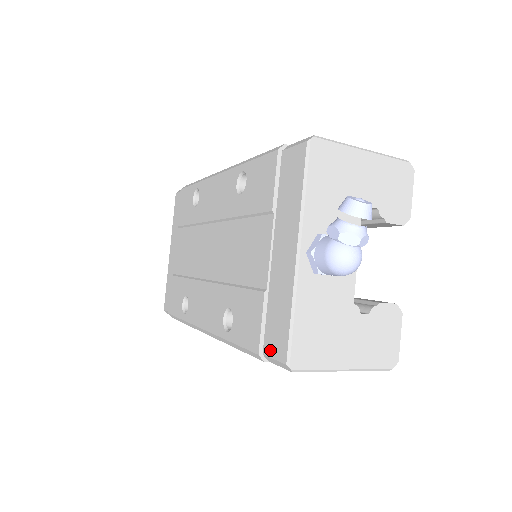
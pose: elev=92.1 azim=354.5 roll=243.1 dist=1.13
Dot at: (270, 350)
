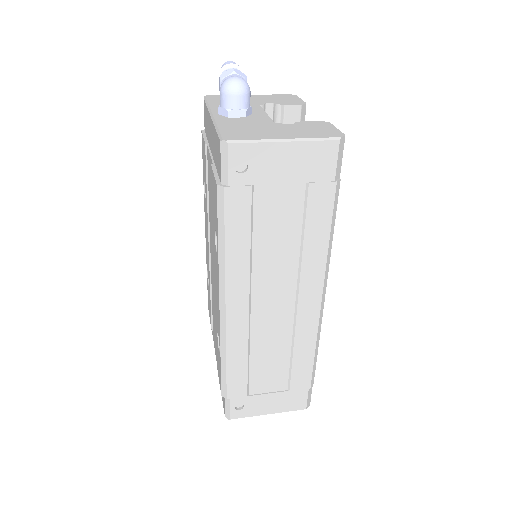
Dot at: (220, 169)
